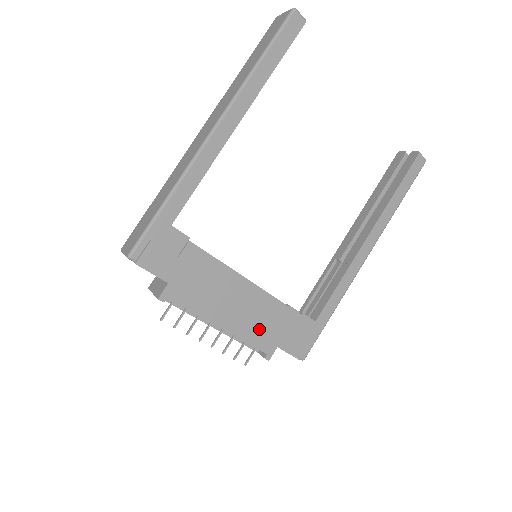
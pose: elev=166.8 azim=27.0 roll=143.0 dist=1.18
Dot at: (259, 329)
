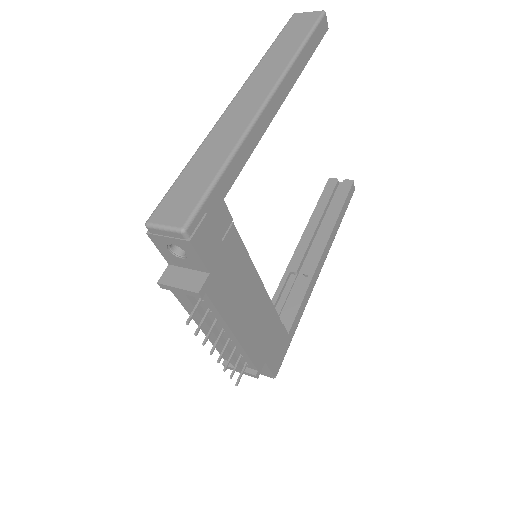
Dot at: (258, 340)
